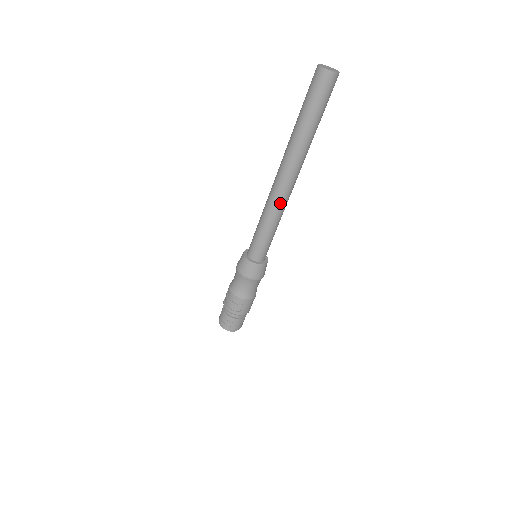
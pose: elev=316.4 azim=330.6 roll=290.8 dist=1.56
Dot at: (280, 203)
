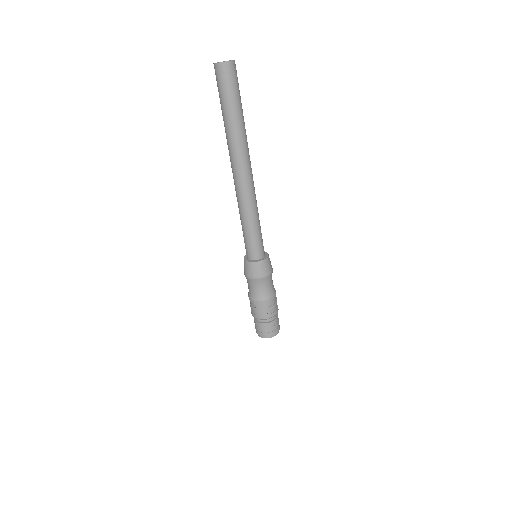
Dot at: (241, 197)
